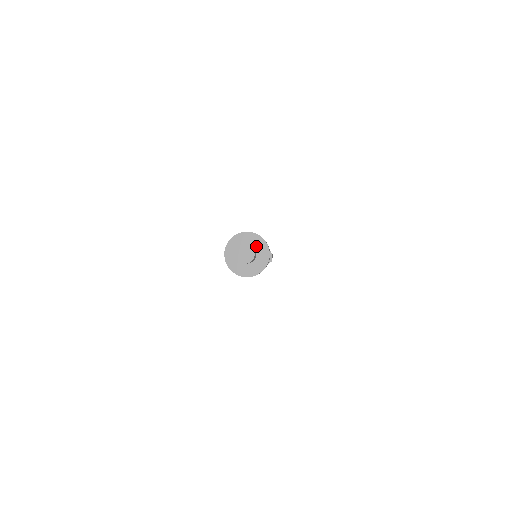
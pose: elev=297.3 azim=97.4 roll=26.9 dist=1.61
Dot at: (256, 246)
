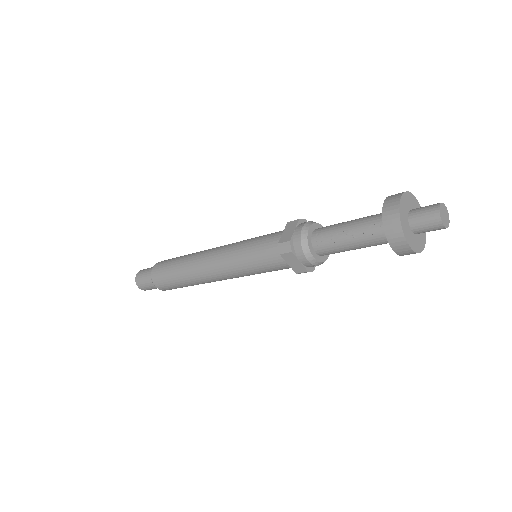
Dot at: occluded
